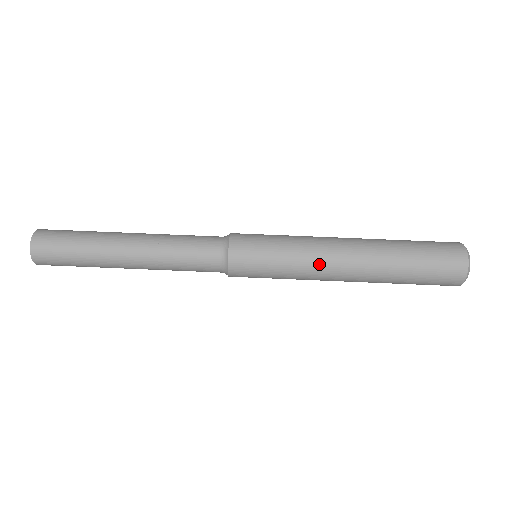
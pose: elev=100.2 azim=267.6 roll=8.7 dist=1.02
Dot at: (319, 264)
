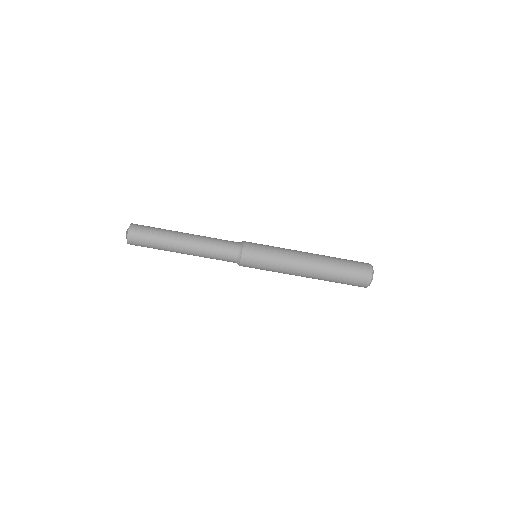
Dot at: (289, 273)
